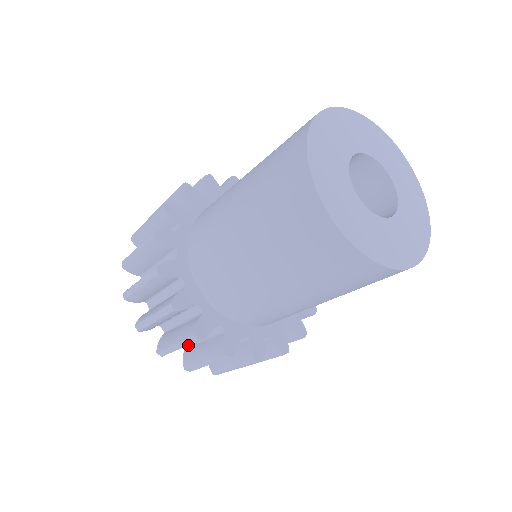
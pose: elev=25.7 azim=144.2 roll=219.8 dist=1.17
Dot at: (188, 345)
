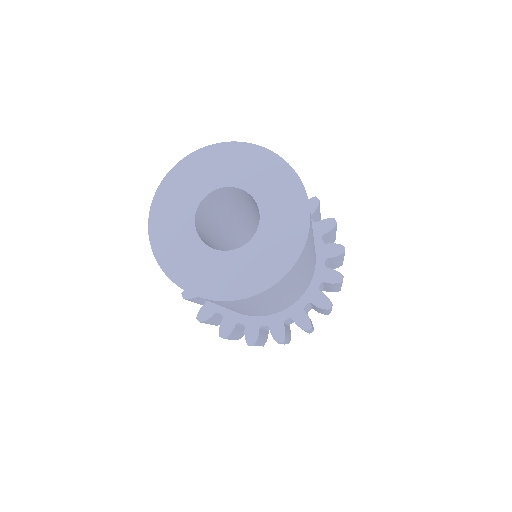
Dot at: occluded
